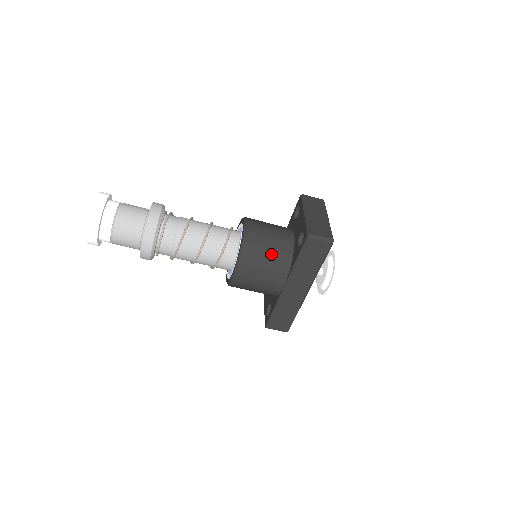
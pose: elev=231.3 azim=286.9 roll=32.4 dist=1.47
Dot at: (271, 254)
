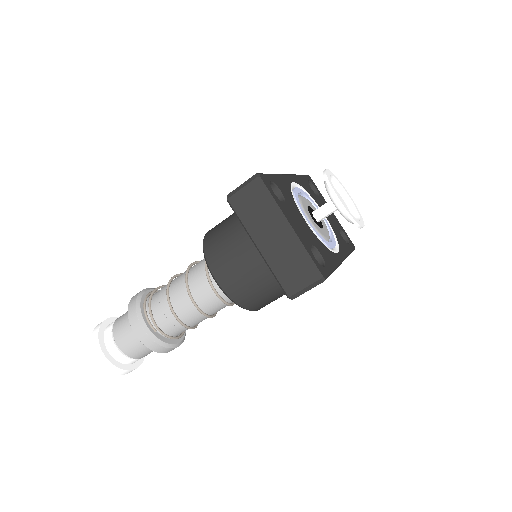
Dot at: (271, 288)
